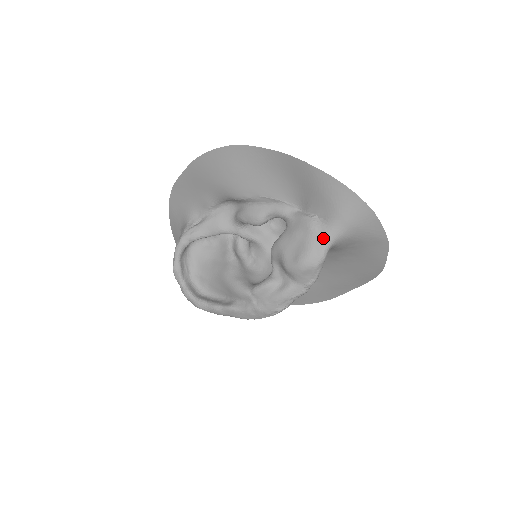
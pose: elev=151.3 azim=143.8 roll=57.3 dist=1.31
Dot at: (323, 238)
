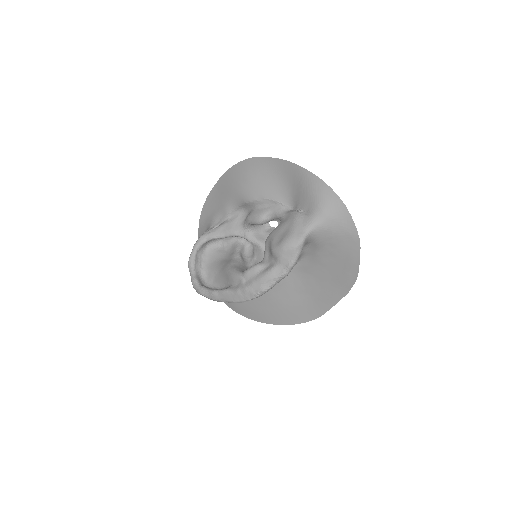
Dot at: (304, 225)
